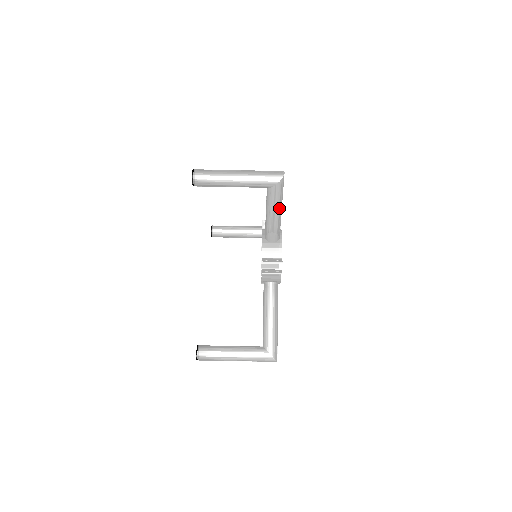
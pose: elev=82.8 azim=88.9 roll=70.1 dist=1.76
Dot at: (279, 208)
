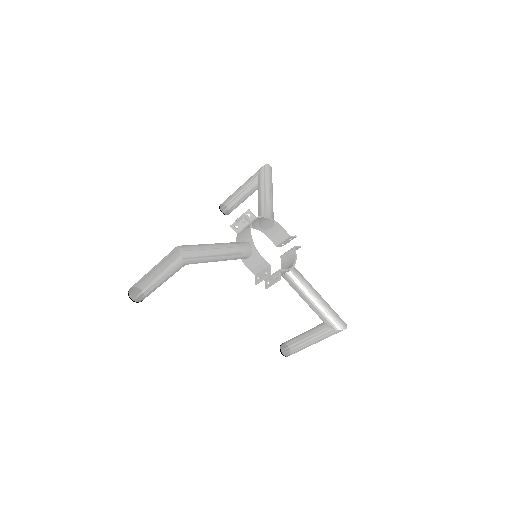
Dot at: (215, 256)
